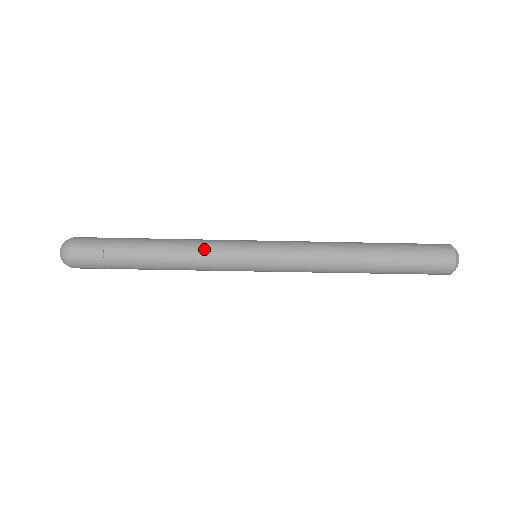
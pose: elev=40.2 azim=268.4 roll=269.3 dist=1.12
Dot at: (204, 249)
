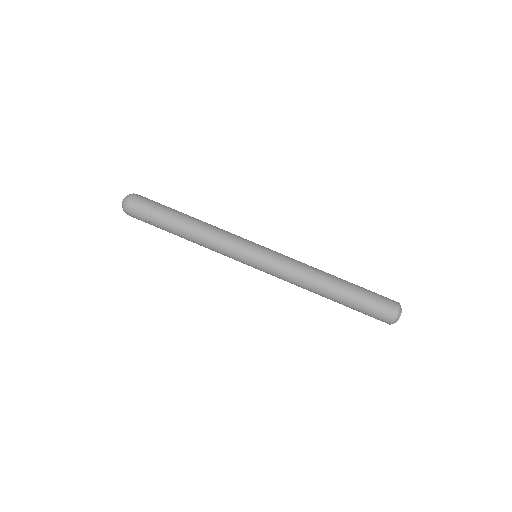
Dot at: occluded
